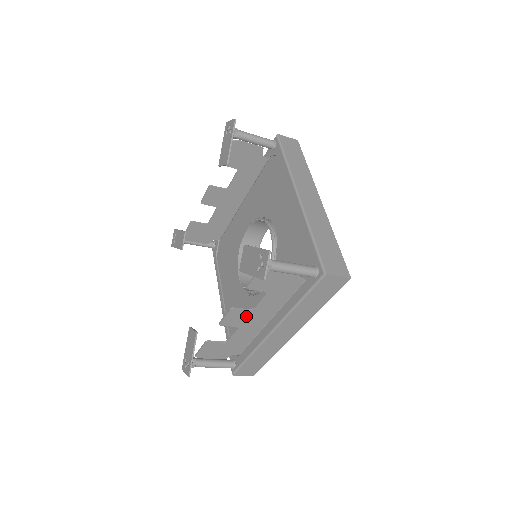
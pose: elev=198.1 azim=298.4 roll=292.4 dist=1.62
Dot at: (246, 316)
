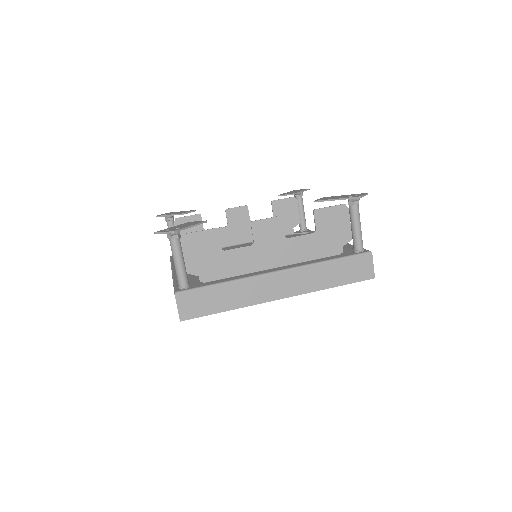
Dot at: (274, 239)
